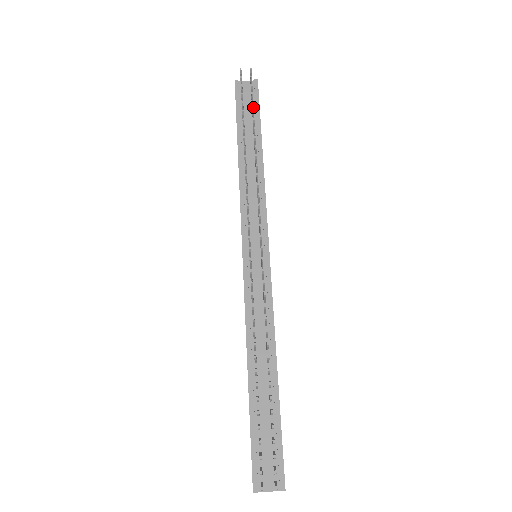
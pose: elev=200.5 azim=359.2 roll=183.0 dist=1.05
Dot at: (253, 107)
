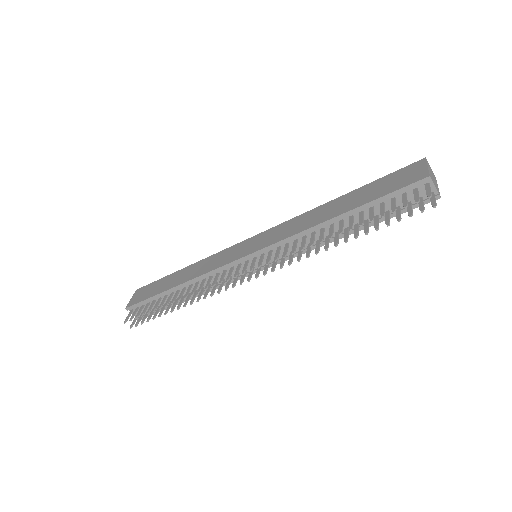
Dot at: (386, 222)
